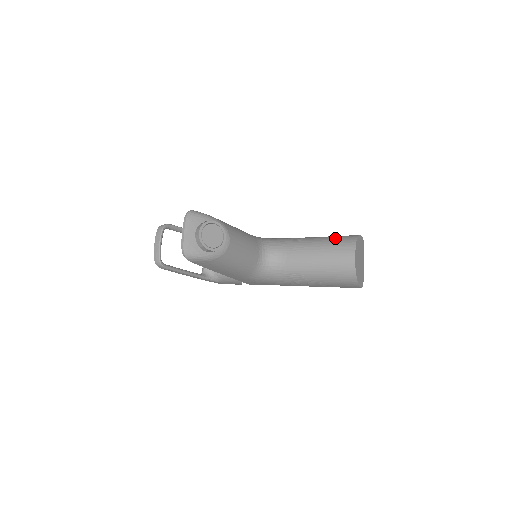
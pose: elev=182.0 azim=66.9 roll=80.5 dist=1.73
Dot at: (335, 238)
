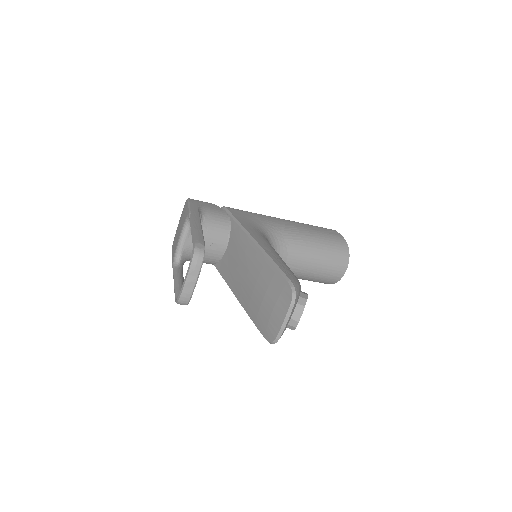
Dot at: (331, 245)
